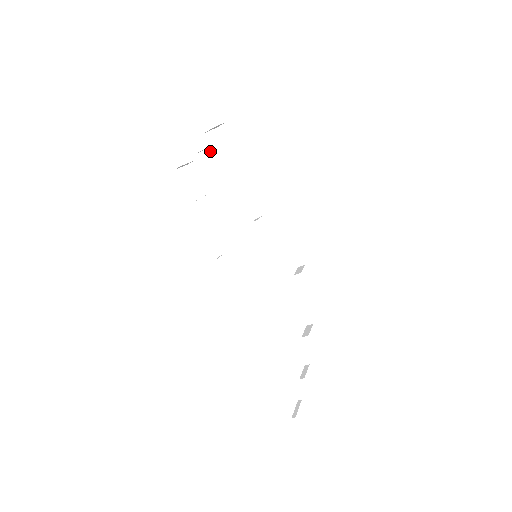
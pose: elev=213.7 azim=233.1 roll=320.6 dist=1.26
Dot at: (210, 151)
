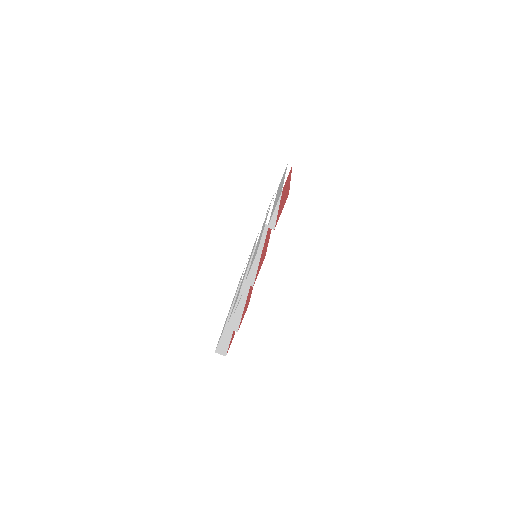
Dot at: occluded
